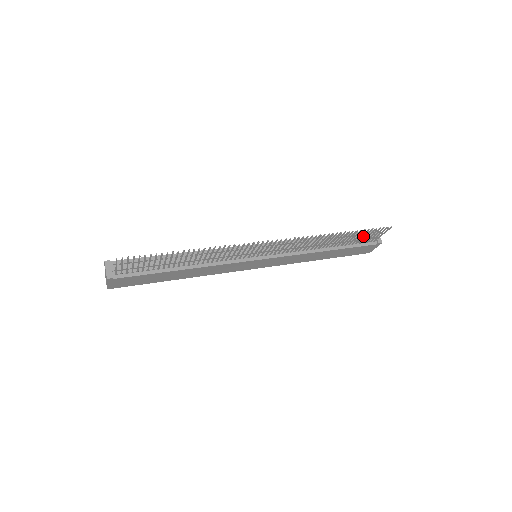
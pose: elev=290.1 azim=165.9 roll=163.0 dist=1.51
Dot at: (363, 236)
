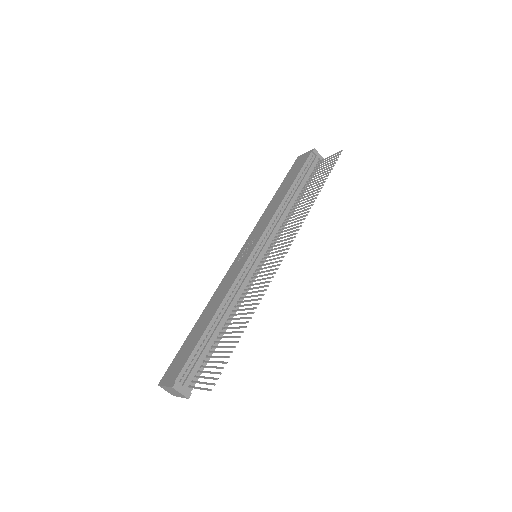
Dot at: (320, 172)
